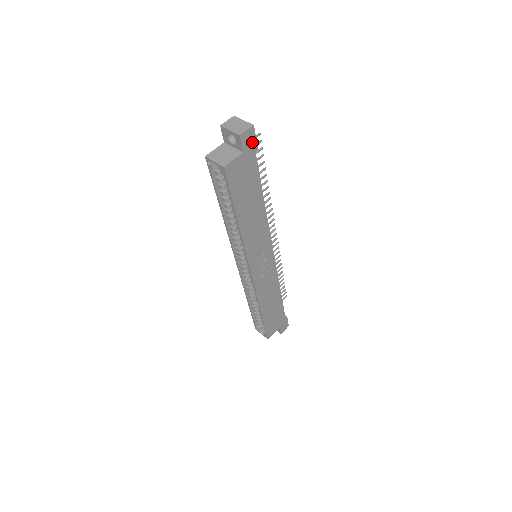
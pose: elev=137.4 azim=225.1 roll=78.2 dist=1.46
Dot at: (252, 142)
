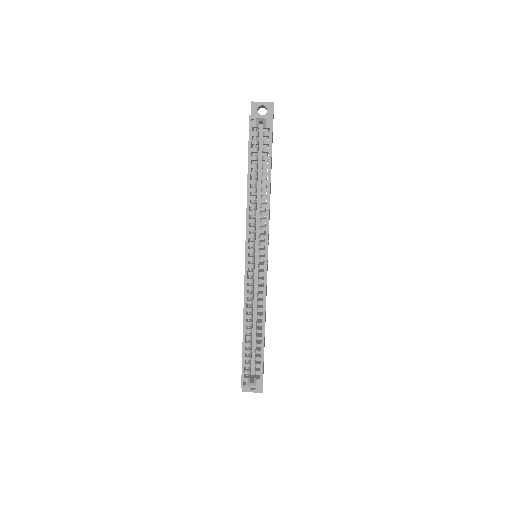
Dot at: (273, 118)
